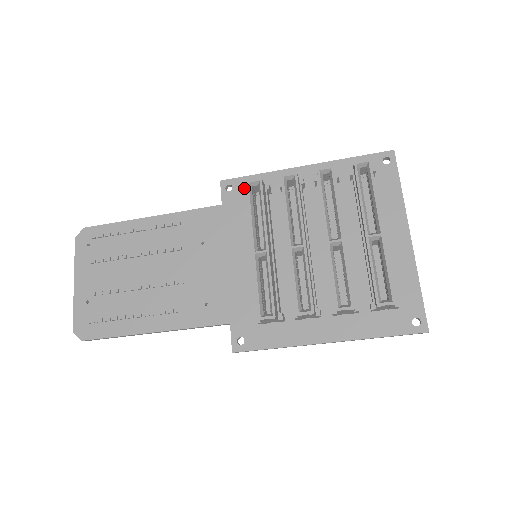
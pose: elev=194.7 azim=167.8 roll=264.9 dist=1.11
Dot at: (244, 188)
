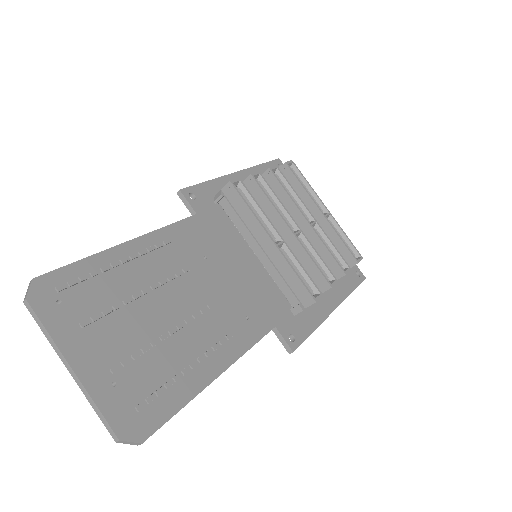
Dot at: (205, 195)
